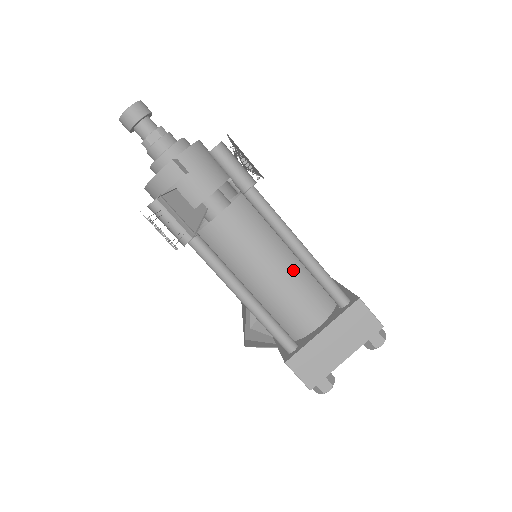
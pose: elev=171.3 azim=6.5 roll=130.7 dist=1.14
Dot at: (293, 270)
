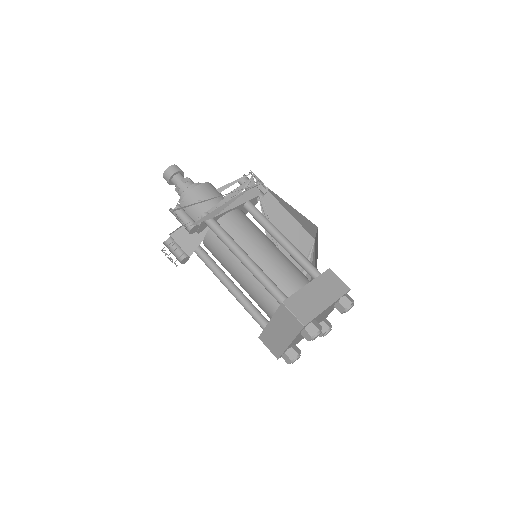
Dot at: (251, 275)
